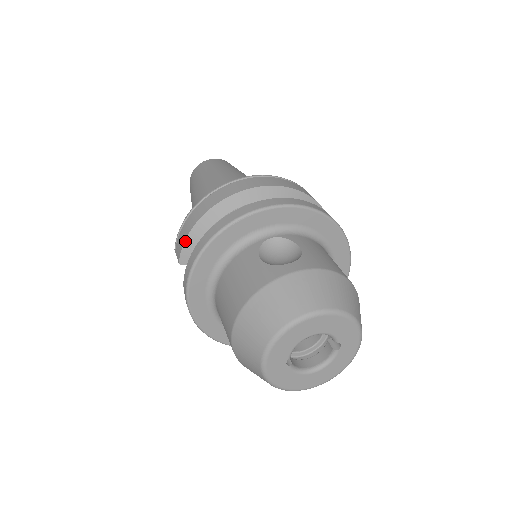
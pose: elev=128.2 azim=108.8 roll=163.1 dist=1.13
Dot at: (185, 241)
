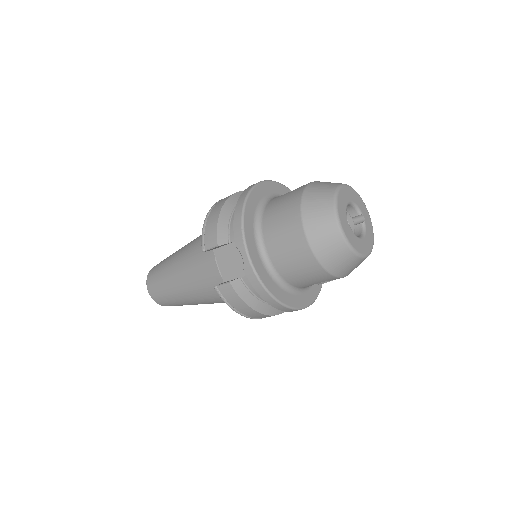
Dot at: (217, 225)
